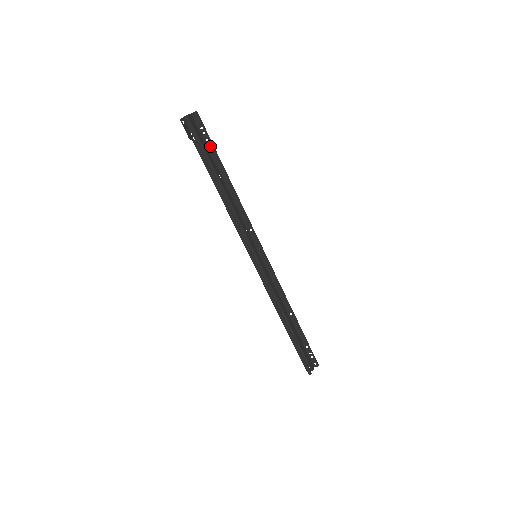
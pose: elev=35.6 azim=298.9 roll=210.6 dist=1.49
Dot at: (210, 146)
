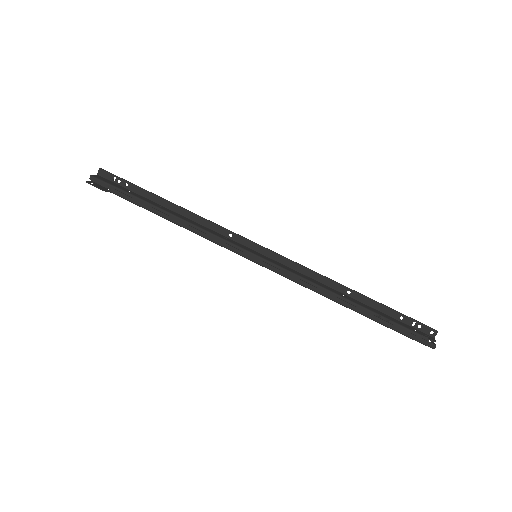
Dot at: (133, 188)
